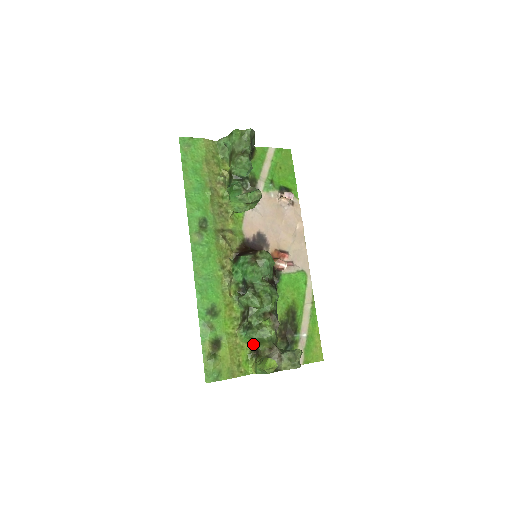
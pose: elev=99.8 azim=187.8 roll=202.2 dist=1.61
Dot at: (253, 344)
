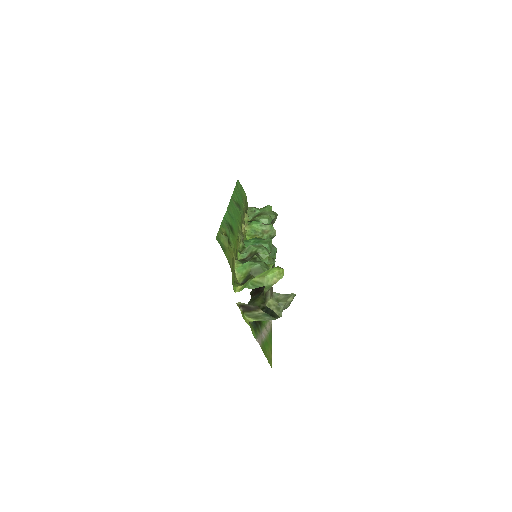
Dot at: (242, 279)
